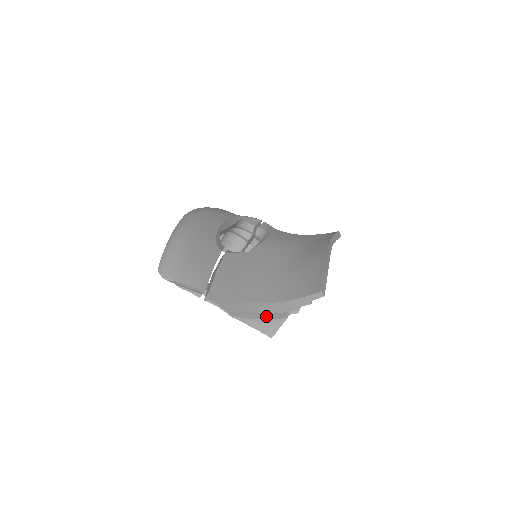
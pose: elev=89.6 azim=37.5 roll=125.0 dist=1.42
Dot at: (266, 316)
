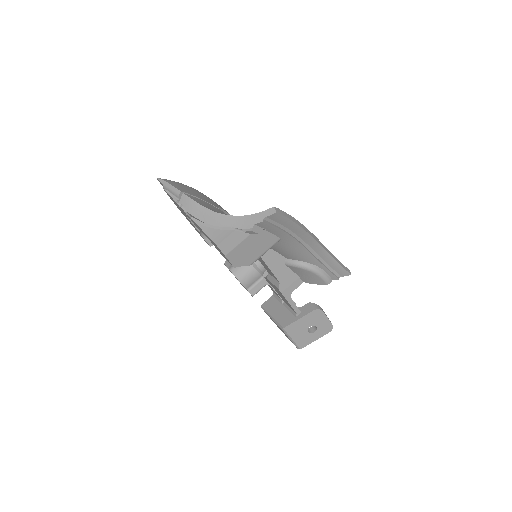
Dot at: (221, 227)
